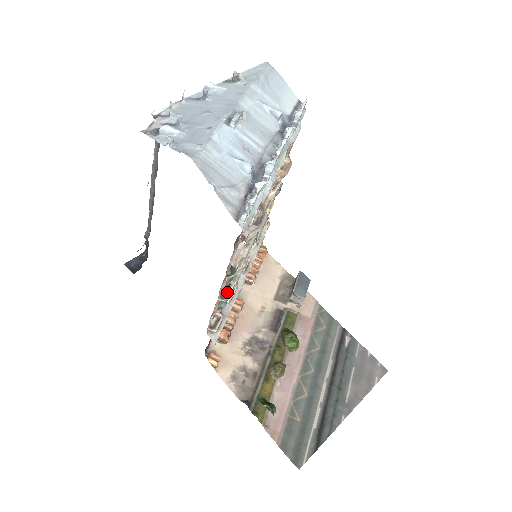
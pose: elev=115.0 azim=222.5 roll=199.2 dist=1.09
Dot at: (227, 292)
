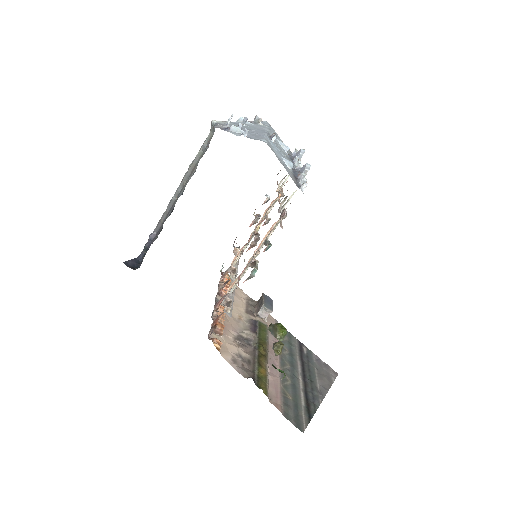
Dot at: (256, 265)
